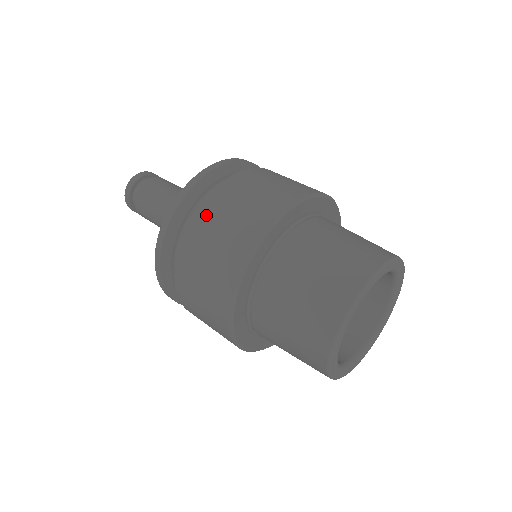
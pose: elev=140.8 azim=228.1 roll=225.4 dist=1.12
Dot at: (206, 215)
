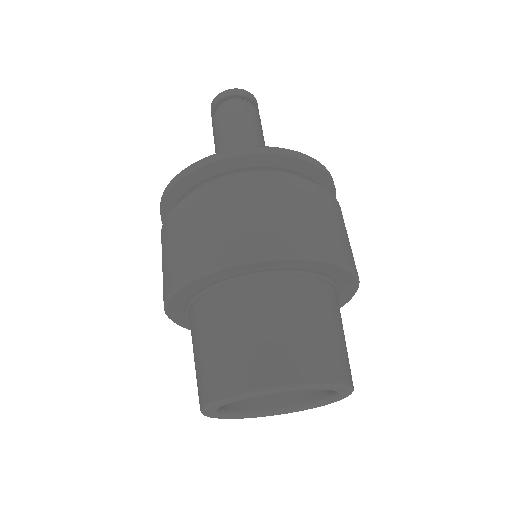
Dot at: (170, 224)
